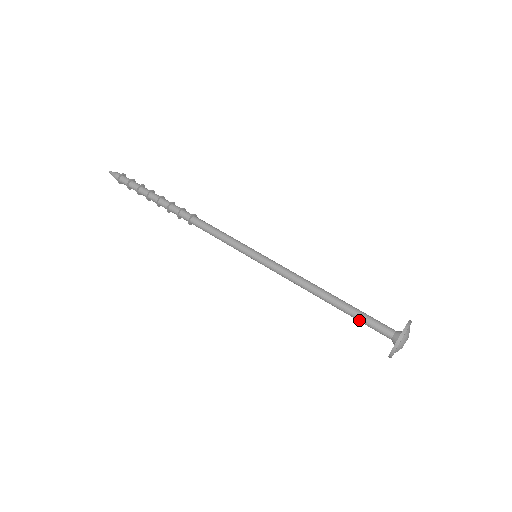
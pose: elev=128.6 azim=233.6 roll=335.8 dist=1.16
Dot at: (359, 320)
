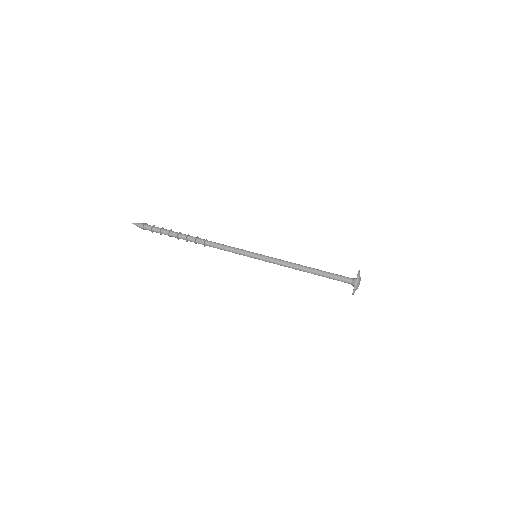
Dot at: occluded
